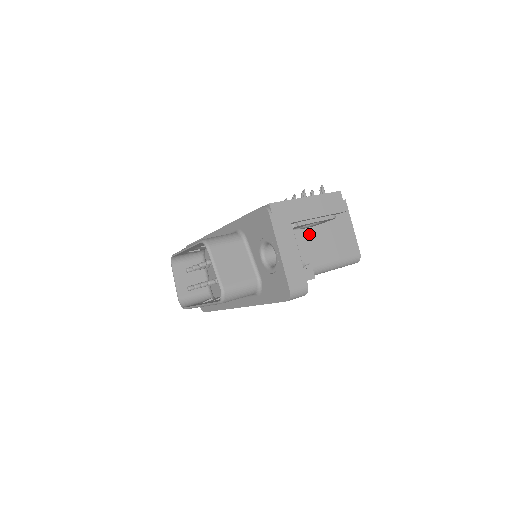
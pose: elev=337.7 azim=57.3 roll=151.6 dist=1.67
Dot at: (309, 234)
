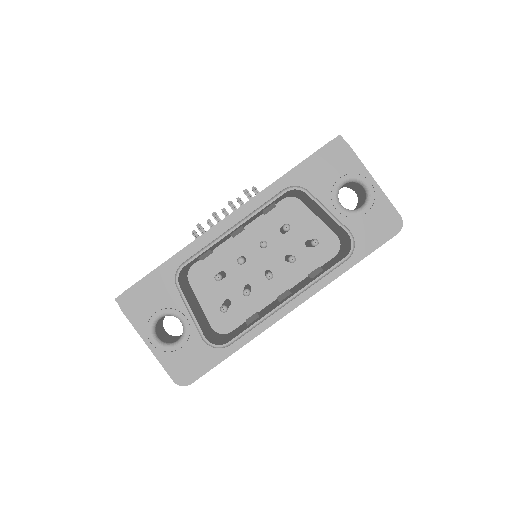
Dot at: occluded
